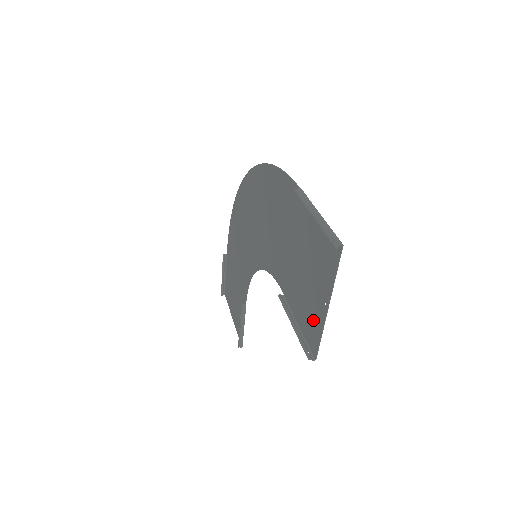
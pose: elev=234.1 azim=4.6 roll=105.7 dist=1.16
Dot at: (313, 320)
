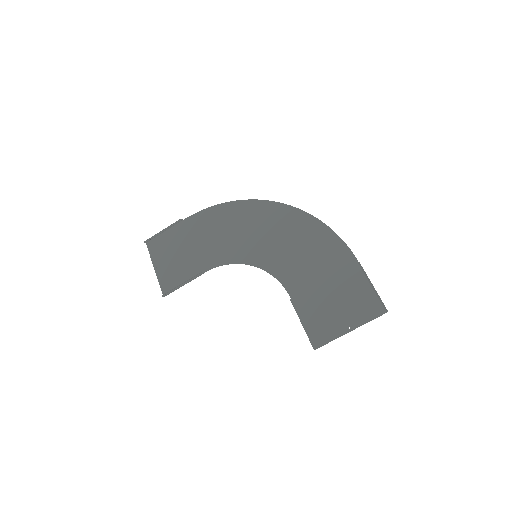
Dot at: (327, 330)
